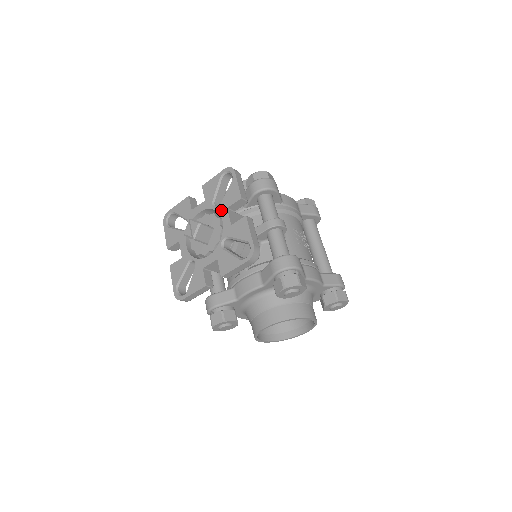
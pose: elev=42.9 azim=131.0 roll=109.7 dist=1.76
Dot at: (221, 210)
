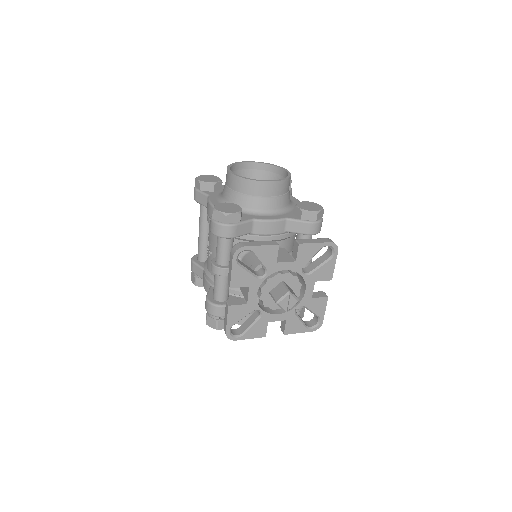
Dot at: (309, 281)
